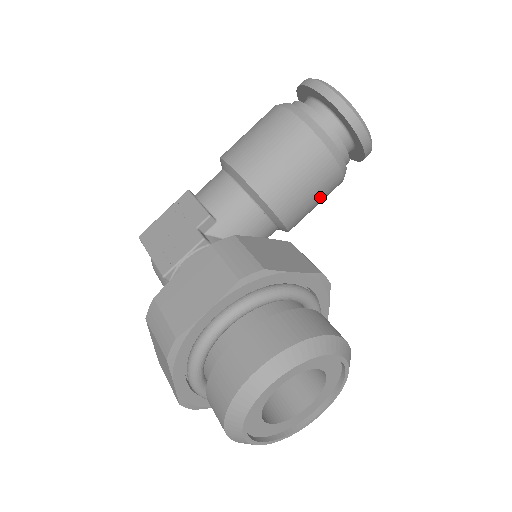
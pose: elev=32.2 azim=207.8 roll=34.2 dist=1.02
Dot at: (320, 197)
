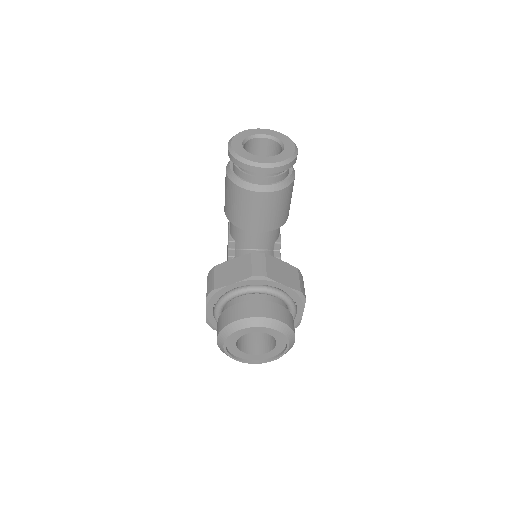
Dot at: (272, 208)
